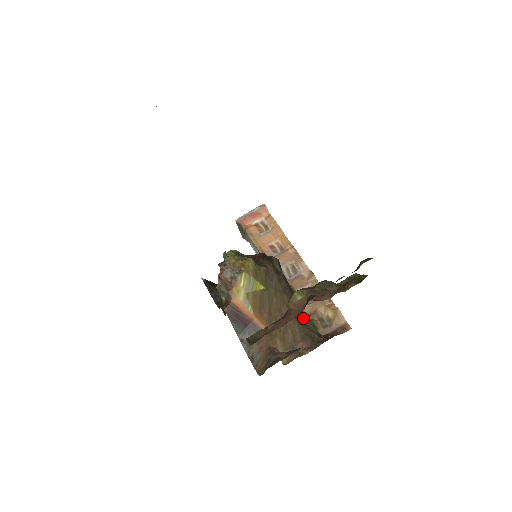
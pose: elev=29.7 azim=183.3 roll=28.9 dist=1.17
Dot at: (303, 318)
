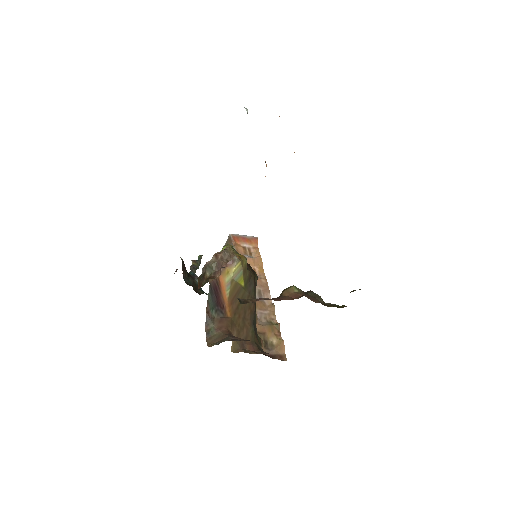
Dot at: (256, 330)
